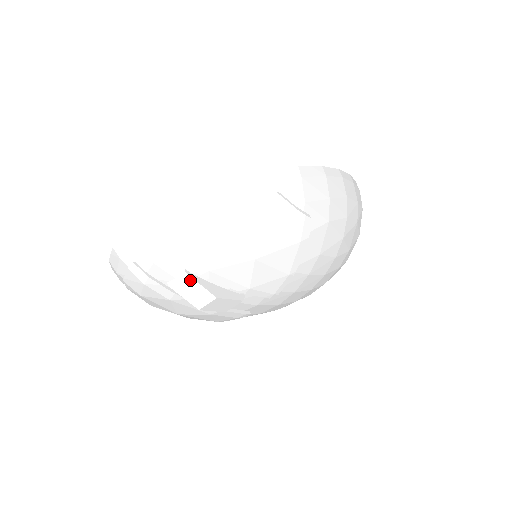
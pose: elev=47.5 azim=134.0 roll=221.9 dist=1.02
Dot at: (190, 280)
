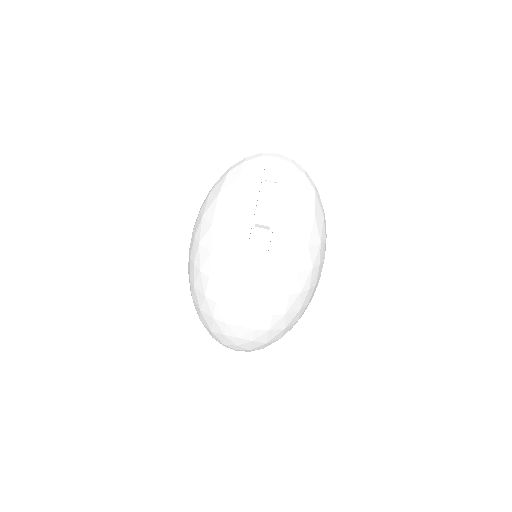
Dot at: (276, 188)
